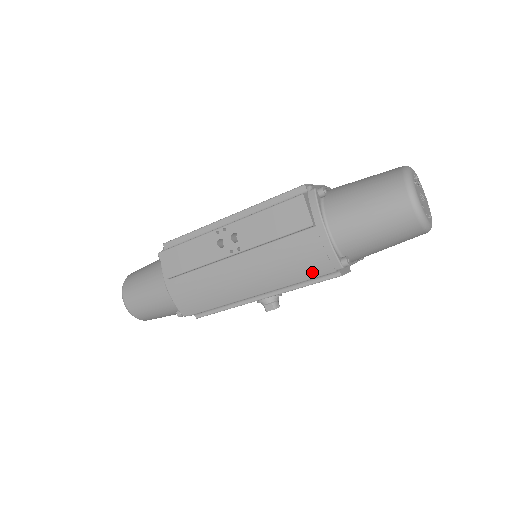
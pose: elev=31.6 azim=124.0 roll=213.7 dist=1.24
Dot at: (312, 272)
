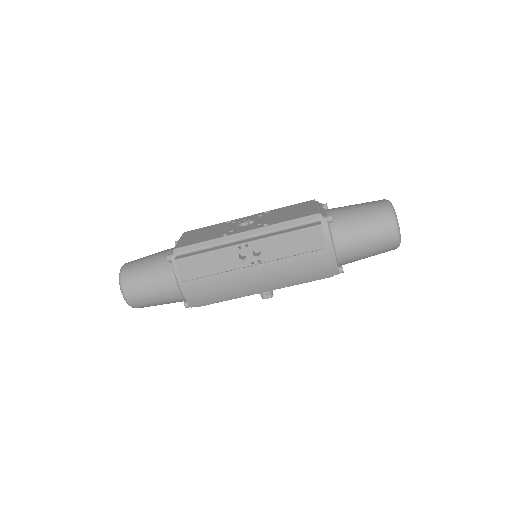
Dot at: (315, 277)
